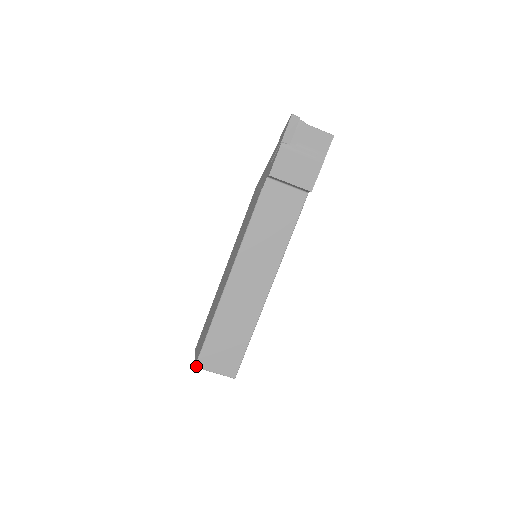
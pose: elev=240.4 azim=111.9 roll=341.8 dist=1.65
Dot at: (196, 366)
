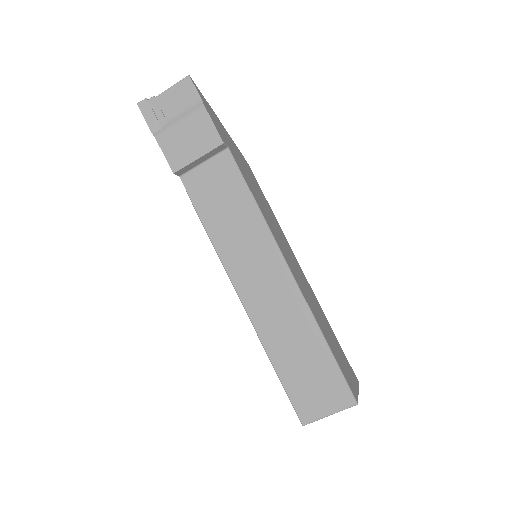
Dot at: (303, 424)
